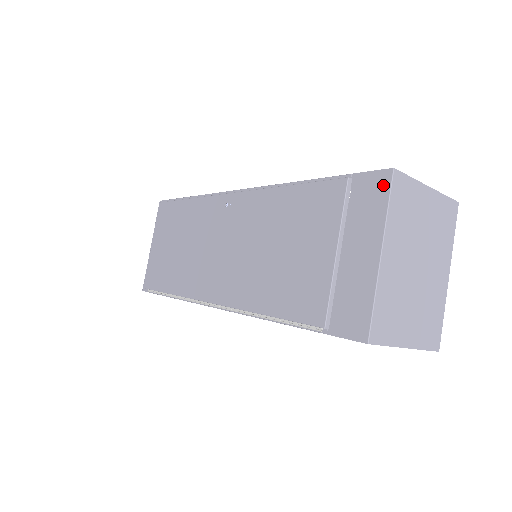
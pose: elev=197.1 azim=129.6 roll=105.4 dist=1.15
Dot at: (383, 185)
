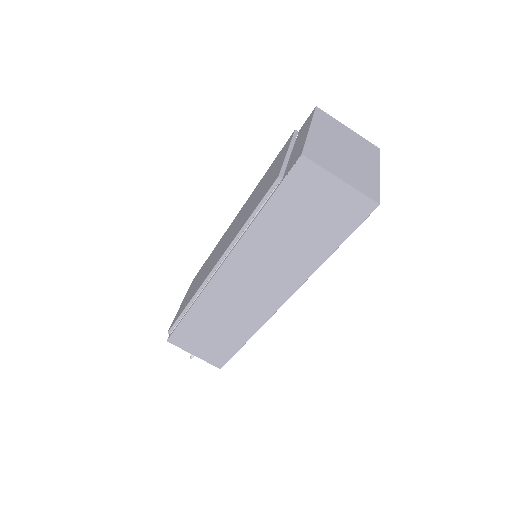
Dot at: (311, 115)
